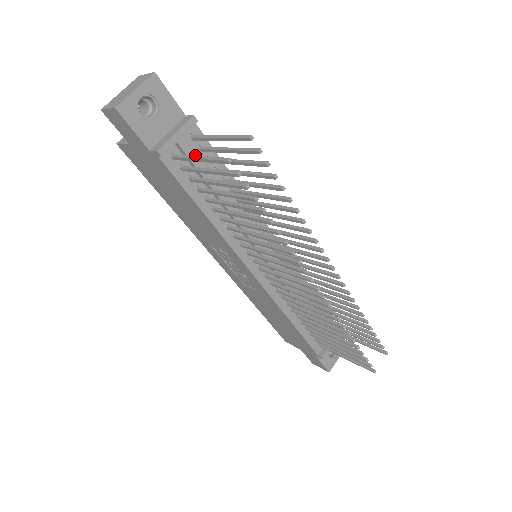
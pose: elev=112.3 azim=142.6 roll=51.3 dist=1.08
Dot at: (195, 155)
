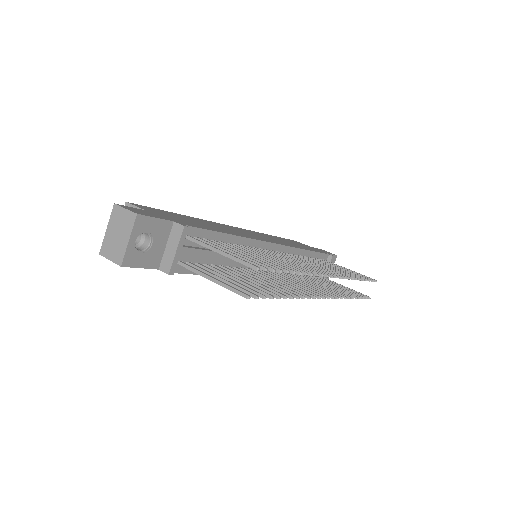
Dot at: (196, 251)
